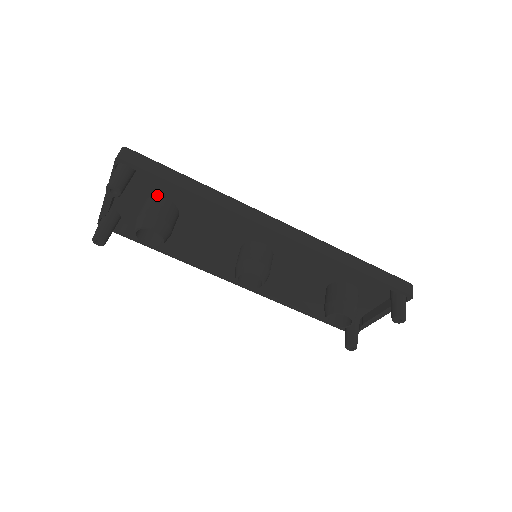
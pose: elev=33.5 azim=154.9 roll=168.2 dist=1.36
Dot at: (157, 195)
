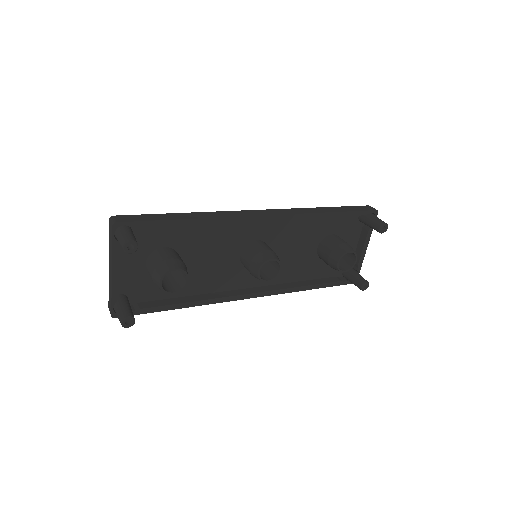
Dot at: (155, 249)
